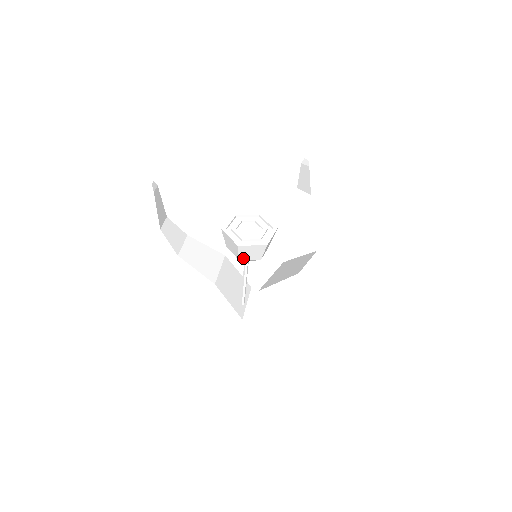
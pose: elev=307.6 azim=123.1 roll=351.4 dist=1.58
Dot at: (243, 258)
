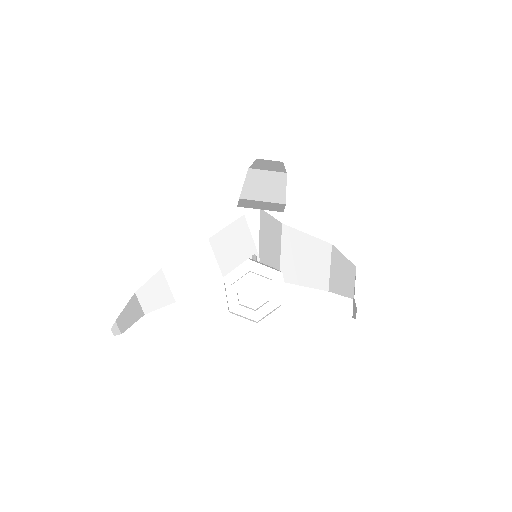
Dot at: occluded
